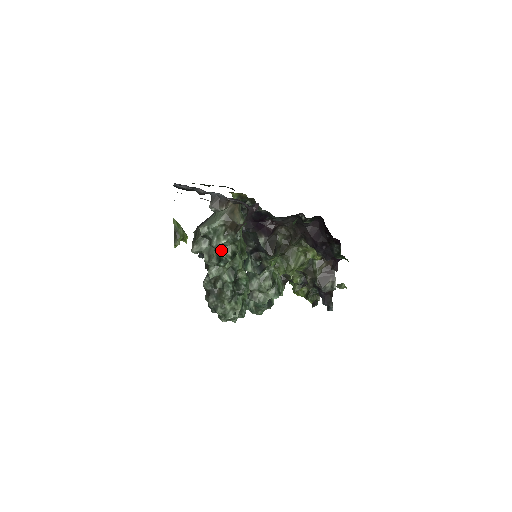
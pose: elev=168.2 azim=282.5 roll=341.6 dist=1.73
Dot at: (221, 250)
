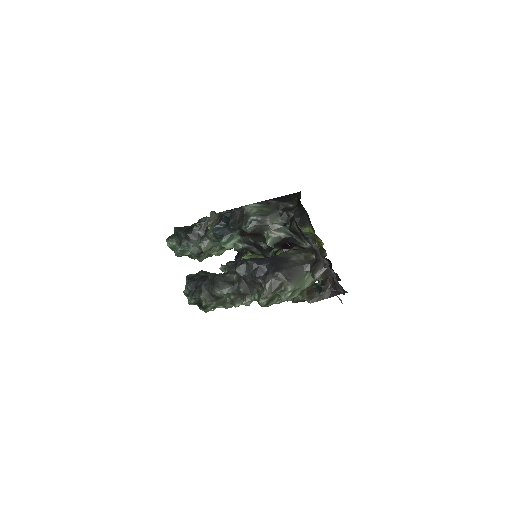
Dot at: occluded
